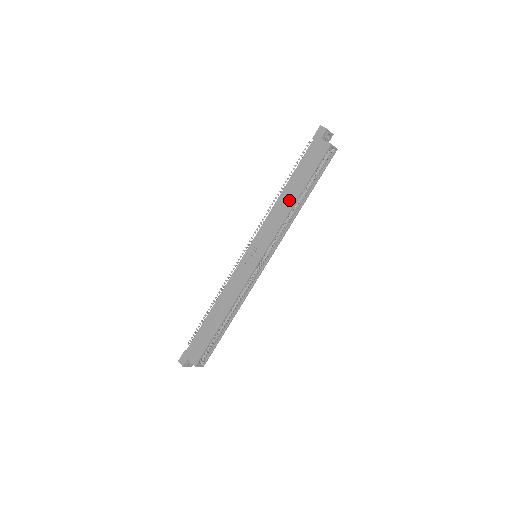
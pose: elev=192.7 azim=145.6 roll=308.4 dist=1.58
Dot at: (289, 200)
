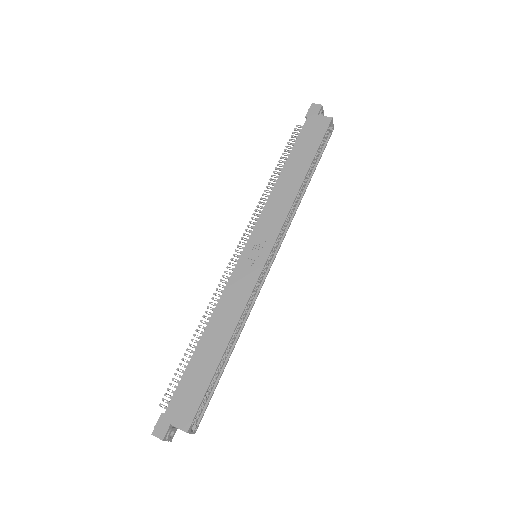
Dot at: (293, 180)
